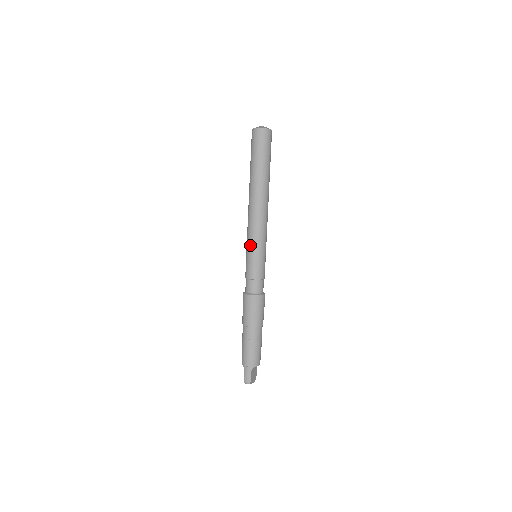
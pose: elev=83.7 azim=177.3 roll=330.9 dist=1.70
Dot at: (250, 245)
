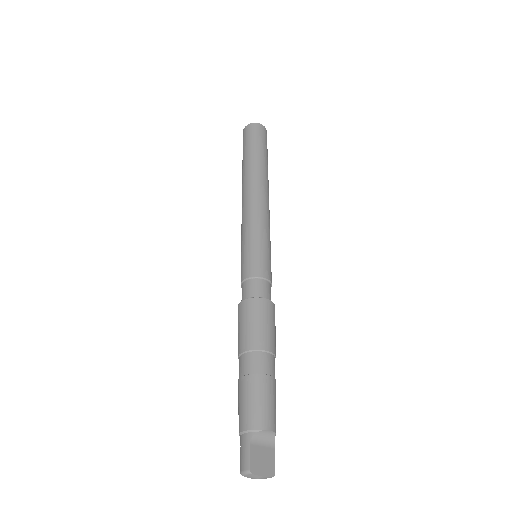
Dot at: (242, 239)
